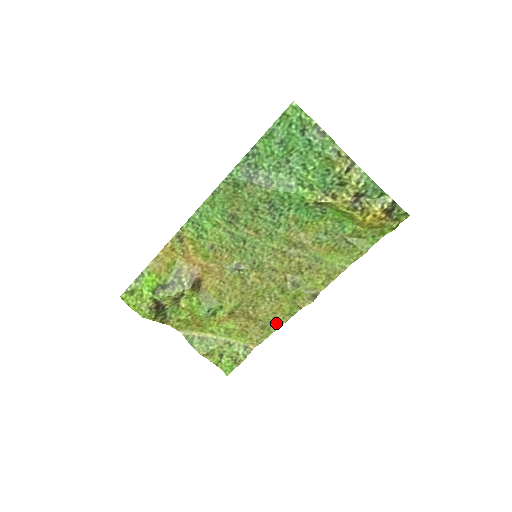
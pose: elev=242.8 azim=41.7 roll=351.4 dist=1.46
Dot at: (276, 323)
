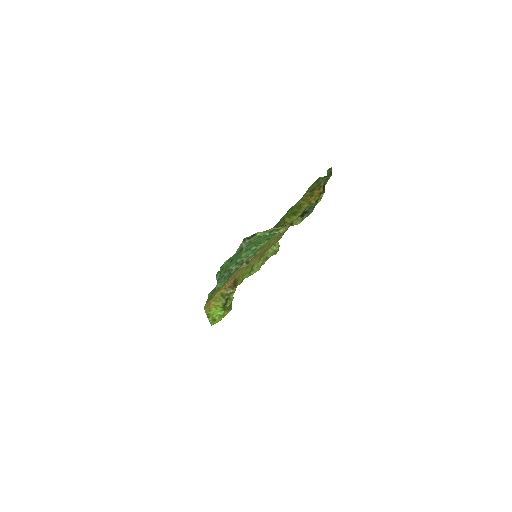
Dot at: occluded
